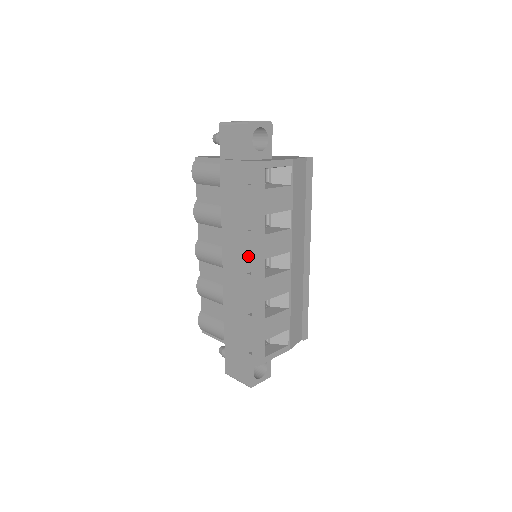
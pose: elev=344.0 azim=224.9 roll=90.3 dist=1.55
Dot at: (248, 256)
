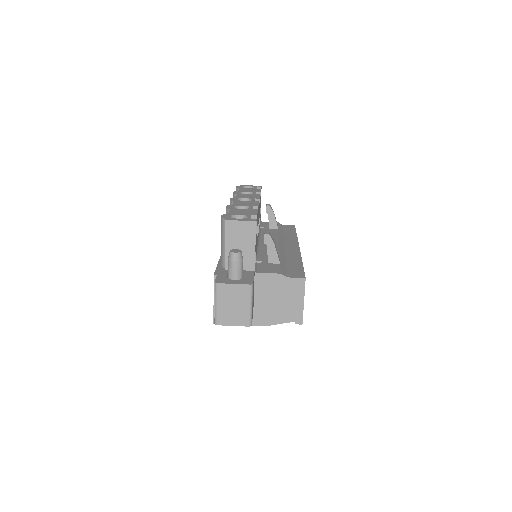
Dot at: occluded
